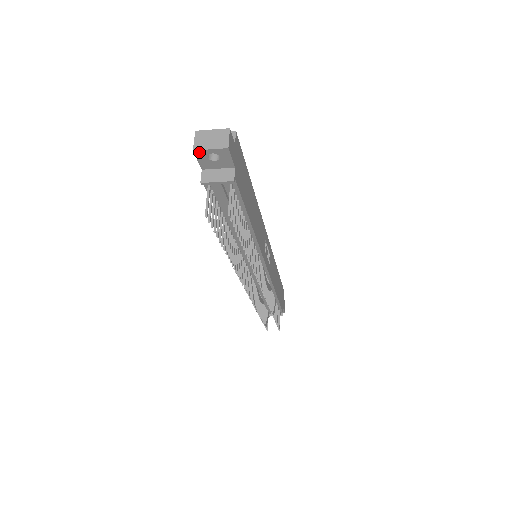
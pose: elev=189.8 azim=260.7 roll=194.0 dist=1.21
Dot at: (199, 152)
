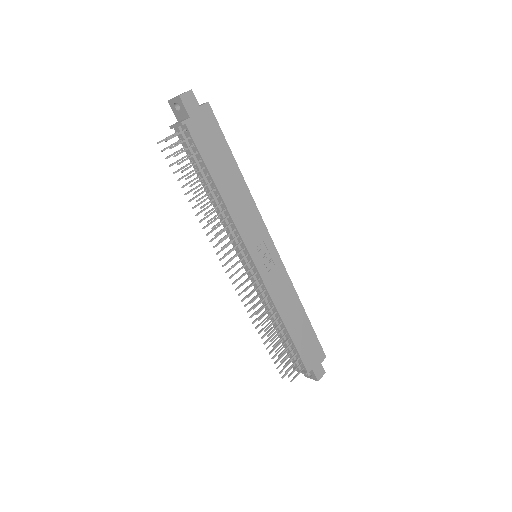
Dot at: (170, 102)
